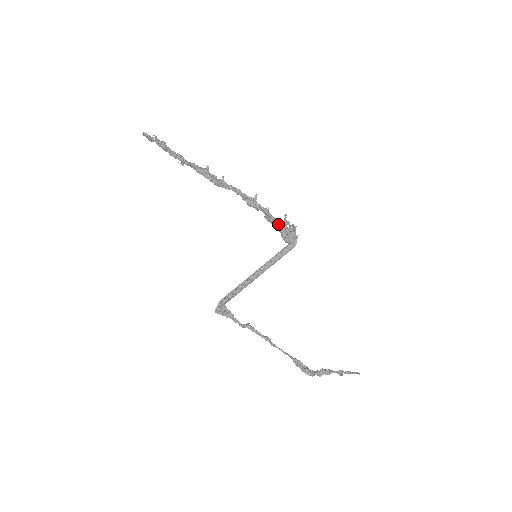
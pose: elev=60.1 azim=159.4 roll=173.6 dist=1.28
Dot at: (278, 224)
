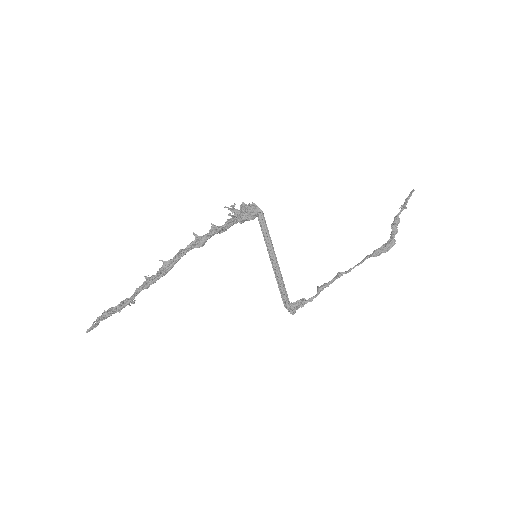
Dot at: (233, 222)
